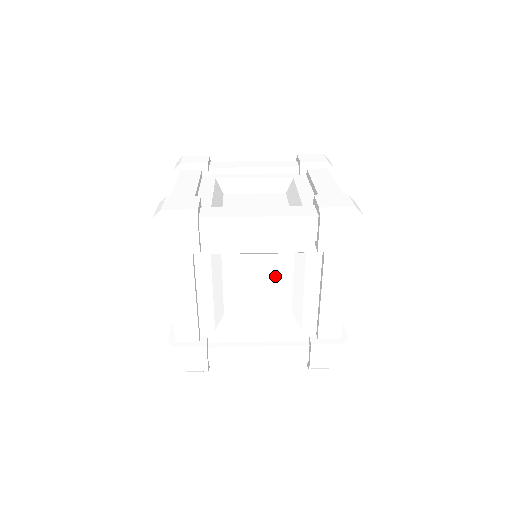
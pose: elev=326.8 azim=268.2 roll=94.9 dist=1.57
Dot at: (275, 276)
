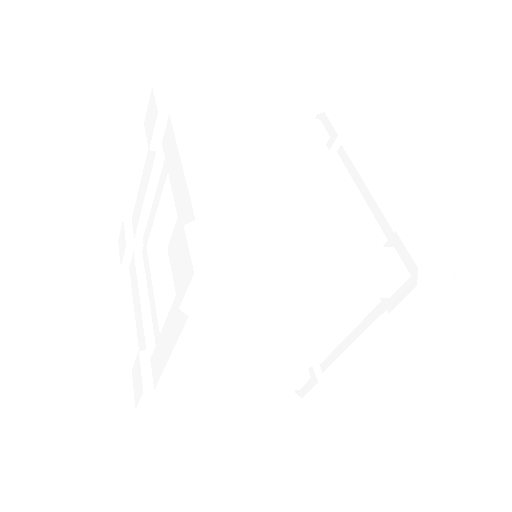
Dot at: (301, 196)
